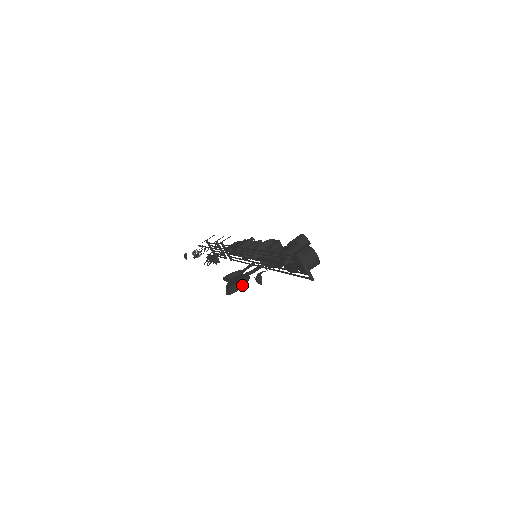
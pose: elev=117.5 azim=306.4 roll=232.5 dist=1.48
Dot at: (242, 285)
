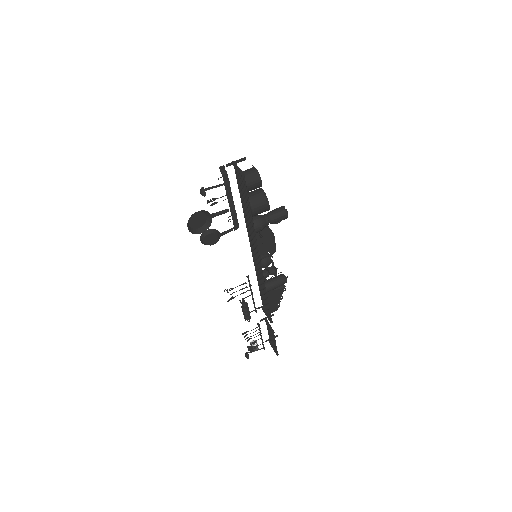
Dot at: (197, 212)
